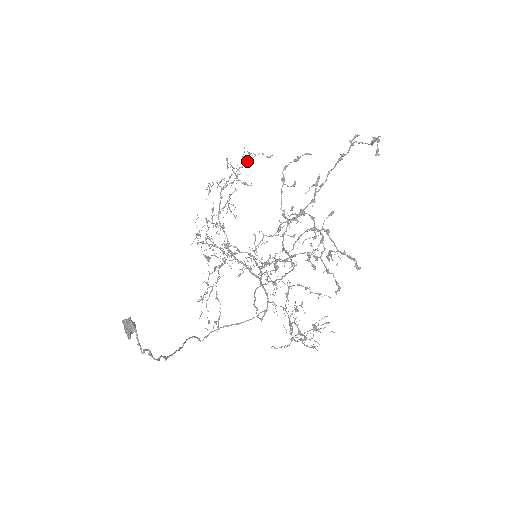
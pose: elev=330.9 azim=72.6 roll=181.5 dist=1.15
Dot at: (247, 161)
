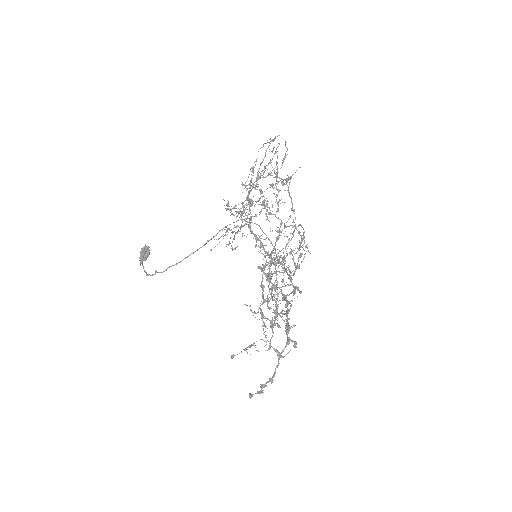
Dot at: (285, 180)
